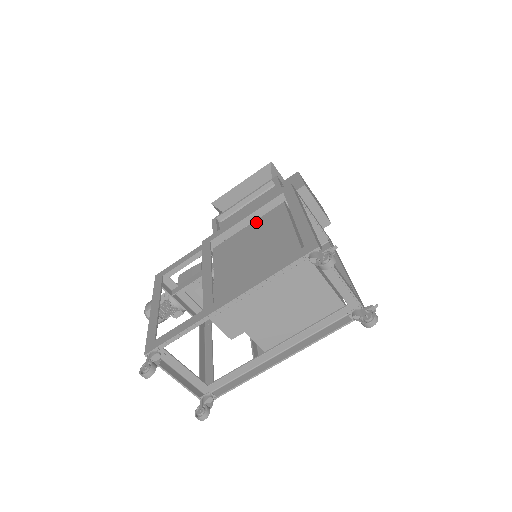
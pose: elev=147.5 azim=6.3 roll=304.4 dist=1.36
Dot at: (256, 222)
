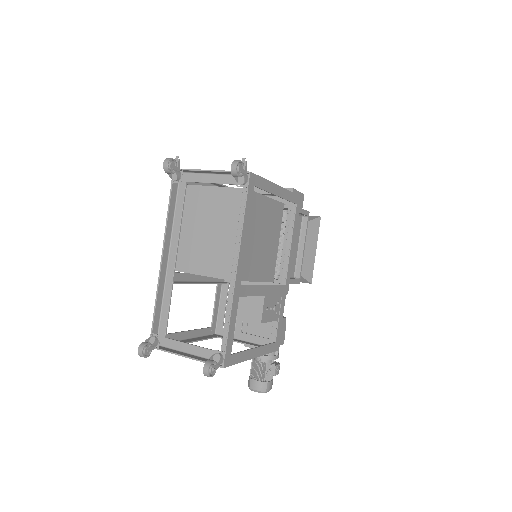
Dot at: occluded
